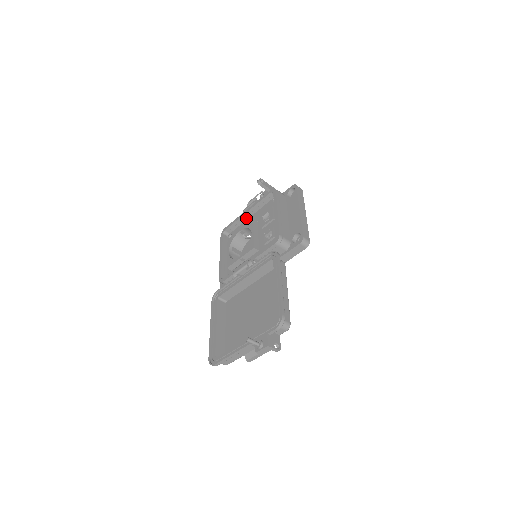
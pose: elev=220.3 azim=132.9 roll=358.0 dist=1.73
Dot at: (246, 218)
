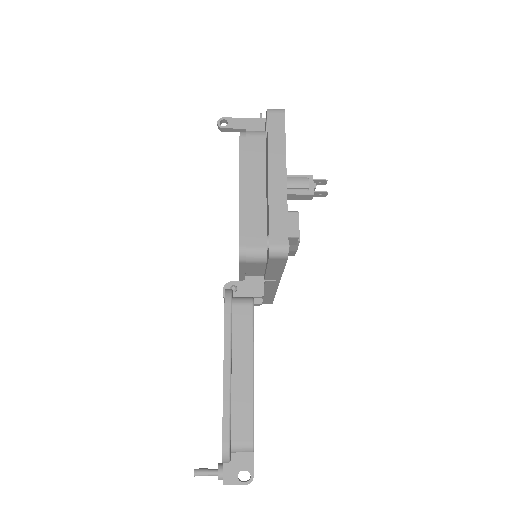
Dot at: occluded
